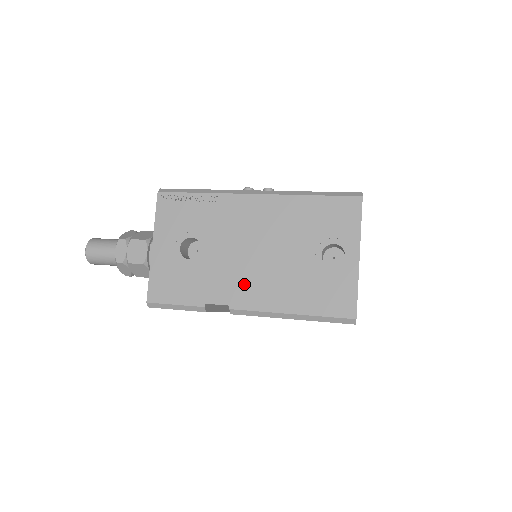
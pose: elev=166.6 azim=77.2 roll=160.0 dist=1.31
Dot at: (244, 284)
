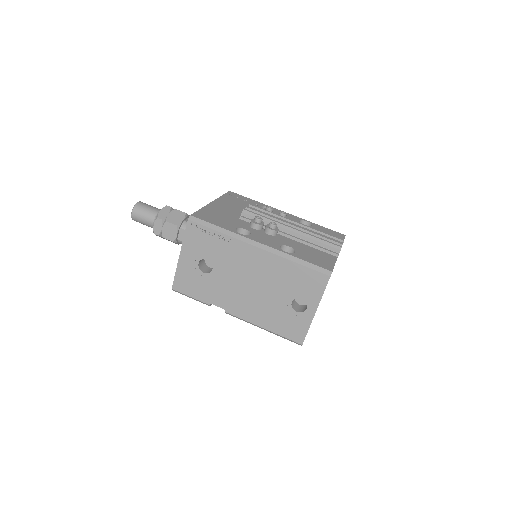
Dot at: (237, 301)
